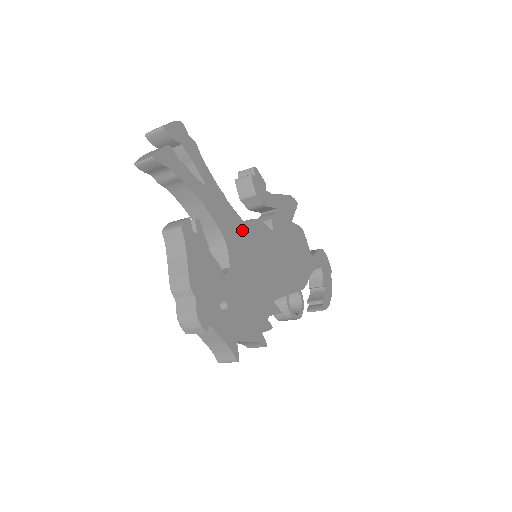
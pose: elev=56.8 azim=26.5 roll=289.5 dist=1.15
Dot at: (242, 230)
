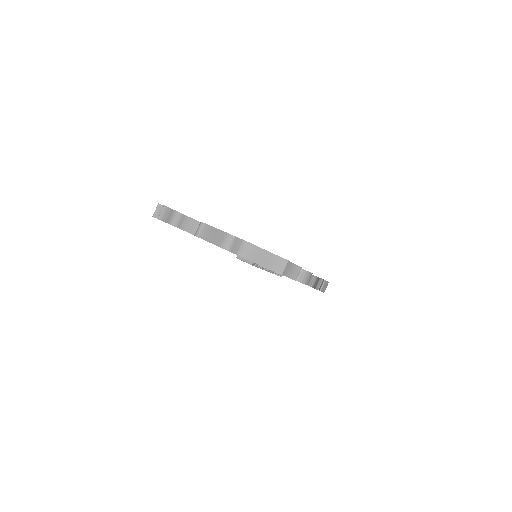
Dot at: occluded
